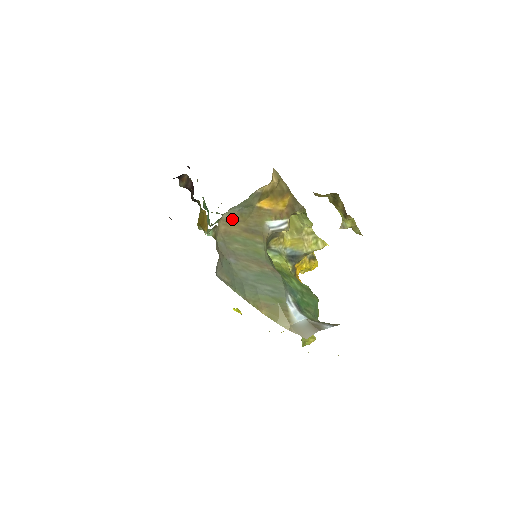
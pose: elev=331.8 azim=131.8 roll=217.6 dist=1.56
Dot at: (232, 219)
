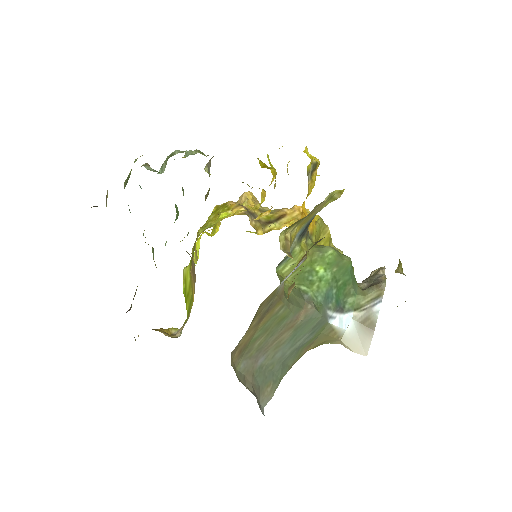
Dot at: (242, 338)
